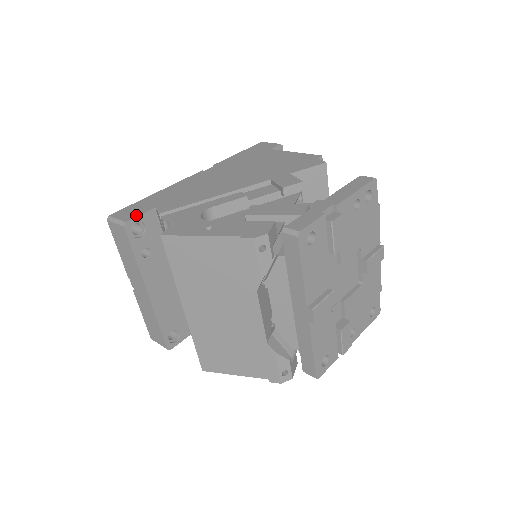
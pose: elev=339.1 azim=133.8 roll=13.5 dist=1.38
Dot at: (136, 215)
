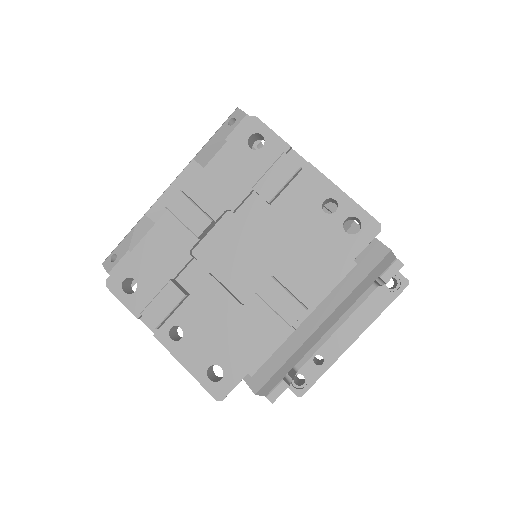
Dot at: occluded
